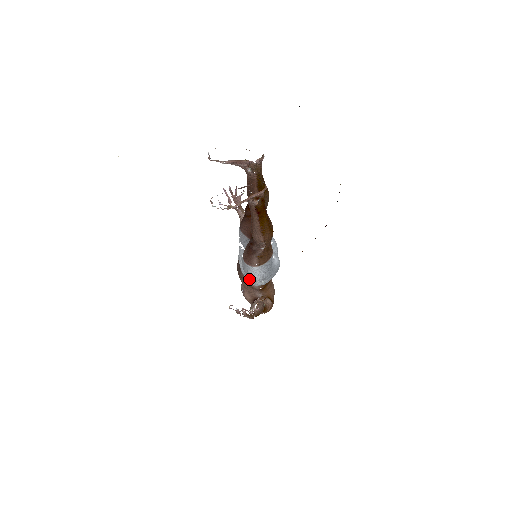
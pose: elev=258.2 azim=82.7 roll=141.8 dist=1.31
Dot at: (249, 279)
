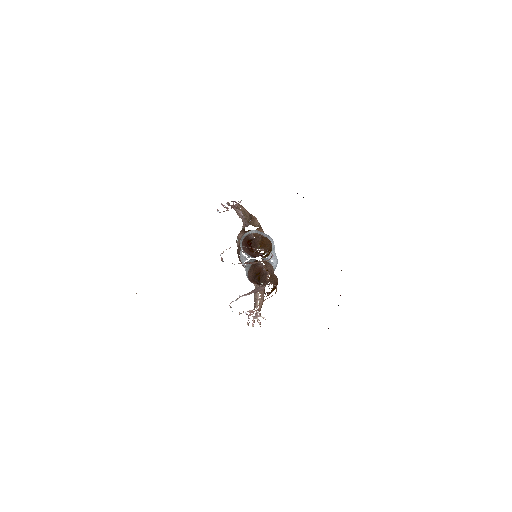
Dot at: occluded
